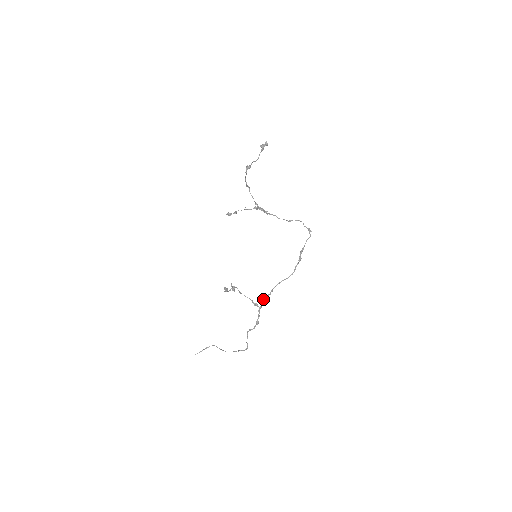
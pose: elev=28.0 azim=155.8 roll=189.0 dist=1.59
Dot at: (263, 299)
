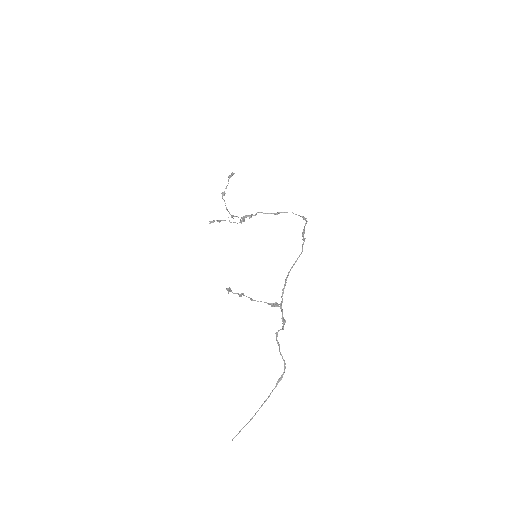
Dot at: occluded
